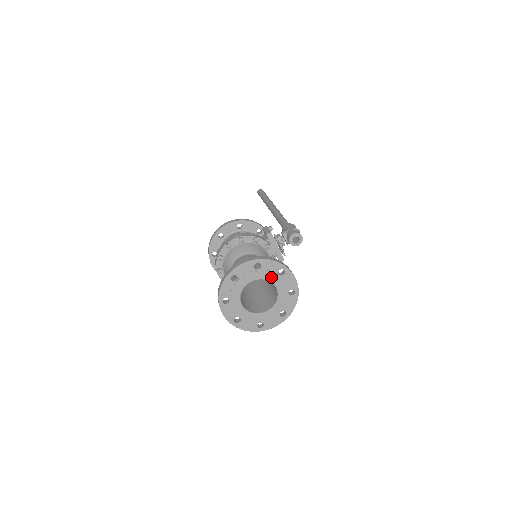
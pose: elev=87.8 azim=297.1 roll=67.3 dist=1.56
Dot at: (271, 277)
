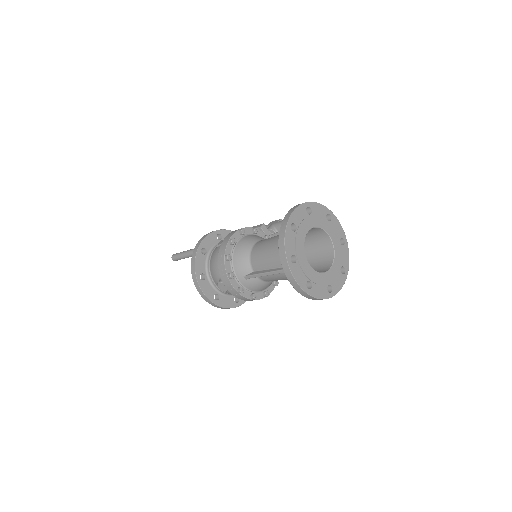
Dot at: (323, 223)
